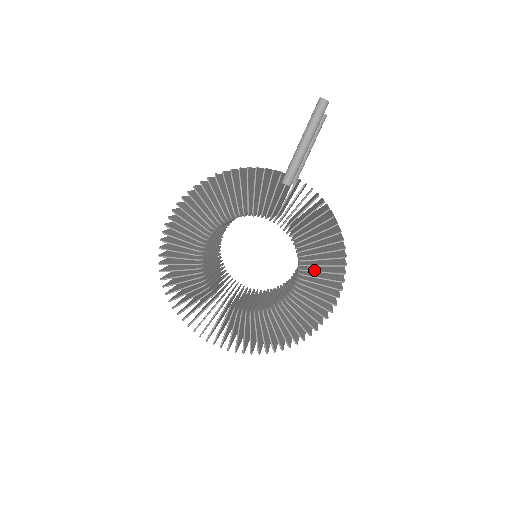
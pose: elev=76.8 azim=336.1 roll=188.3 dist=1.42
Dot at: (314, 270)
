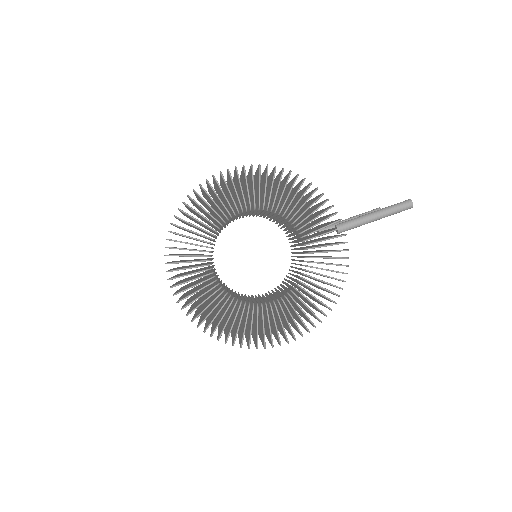
Dot at: occluded
